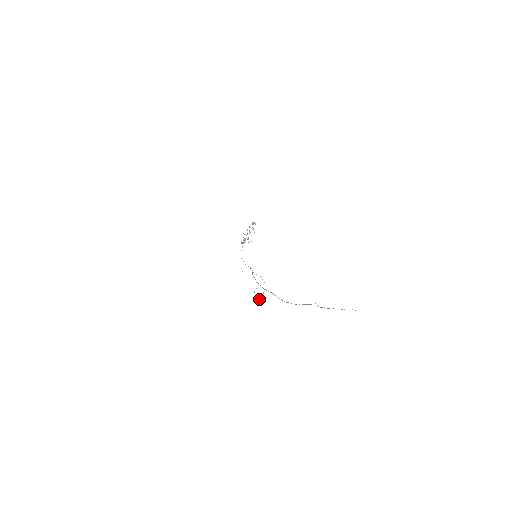
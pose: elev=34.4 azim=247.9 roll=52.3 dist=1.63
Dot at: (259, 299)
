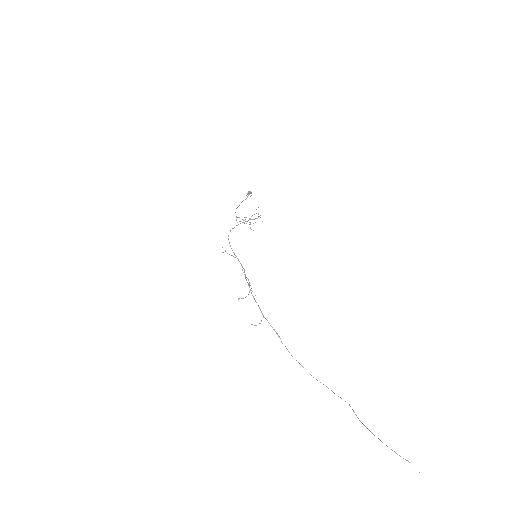
Dot at: (252, 324)
